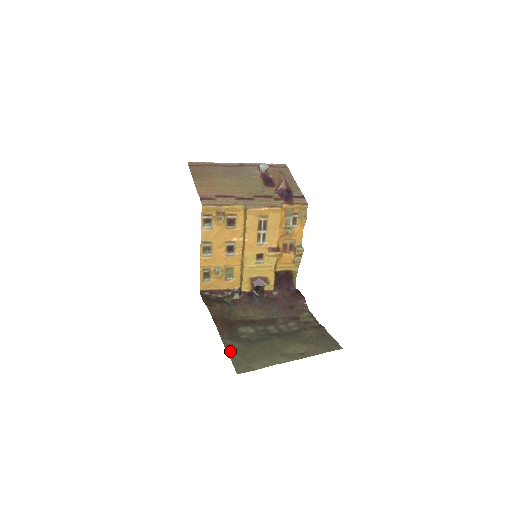
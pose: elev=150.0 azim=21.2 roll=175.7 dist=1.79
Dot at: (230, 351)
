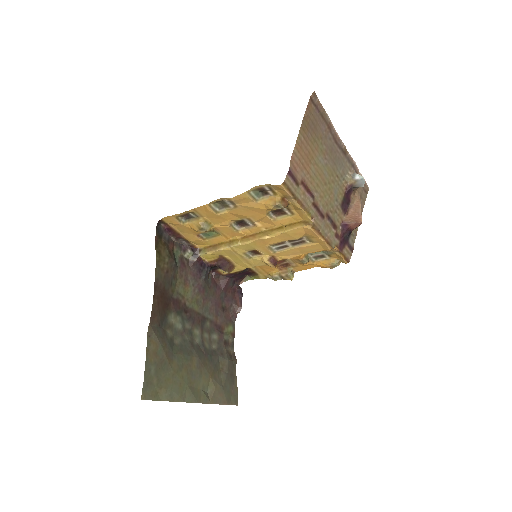
Dot at: (150, 355)
